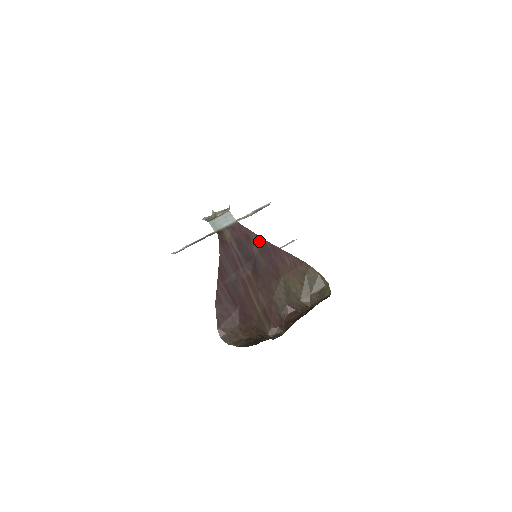
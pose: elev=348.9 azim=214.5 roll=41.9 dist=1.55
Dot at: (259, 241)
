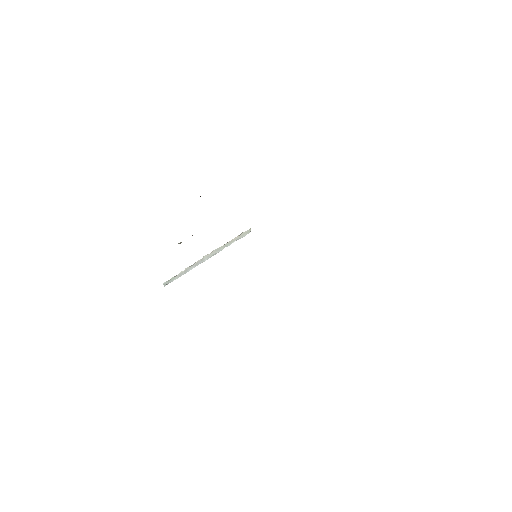
Dot at: occluded
